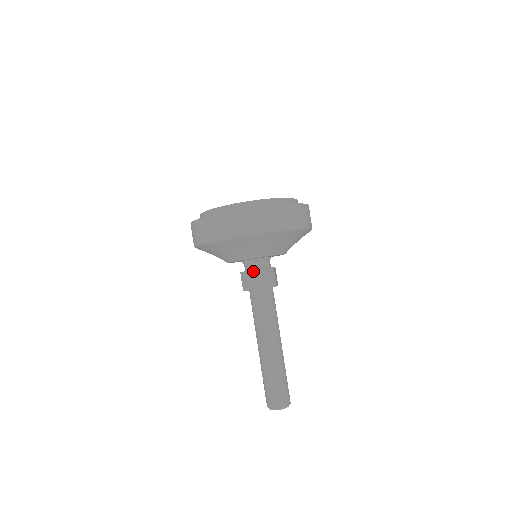
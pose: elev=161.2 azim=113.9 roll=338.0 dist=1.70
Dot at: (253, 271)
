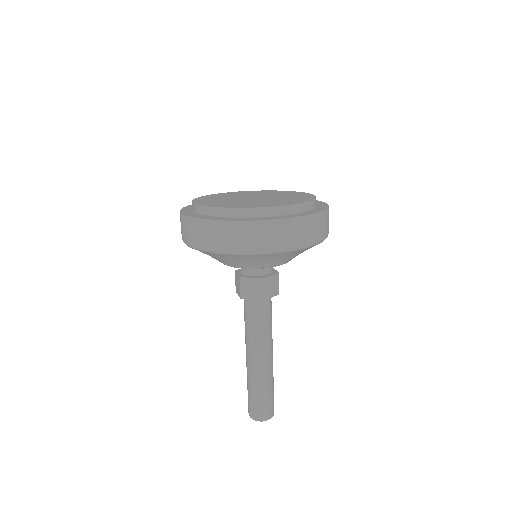
Dot at: (239, 277)
